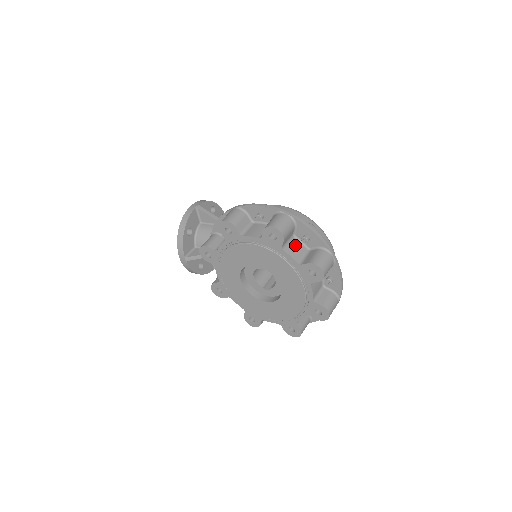
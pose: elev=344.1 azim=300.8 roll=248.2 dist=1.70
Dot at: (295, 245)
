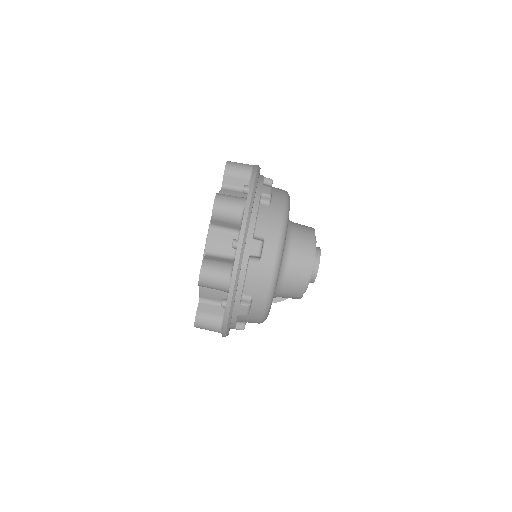
Dot at: (238, 194)
